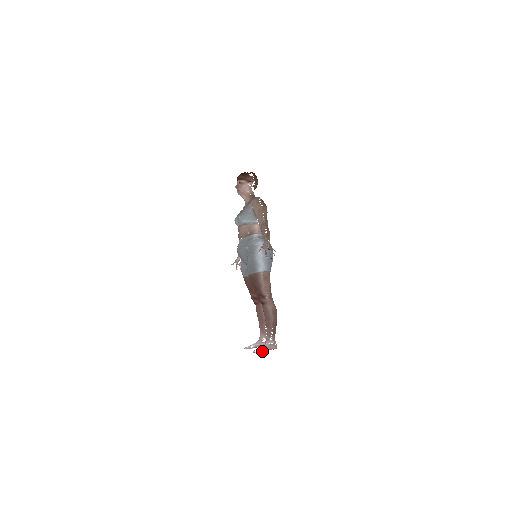
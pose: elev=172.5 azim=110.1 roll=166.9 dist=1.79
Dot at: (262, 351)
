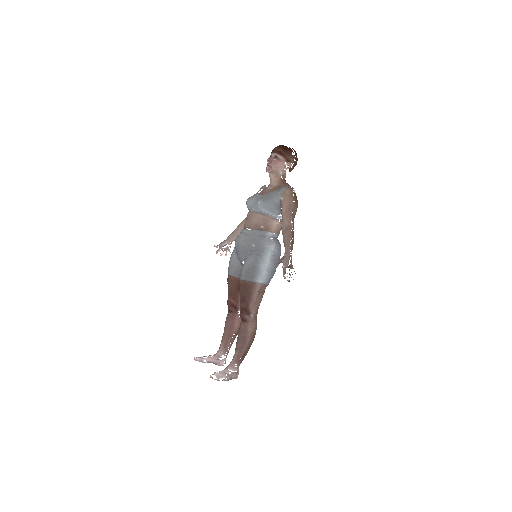
Dot at: (222, 380)
